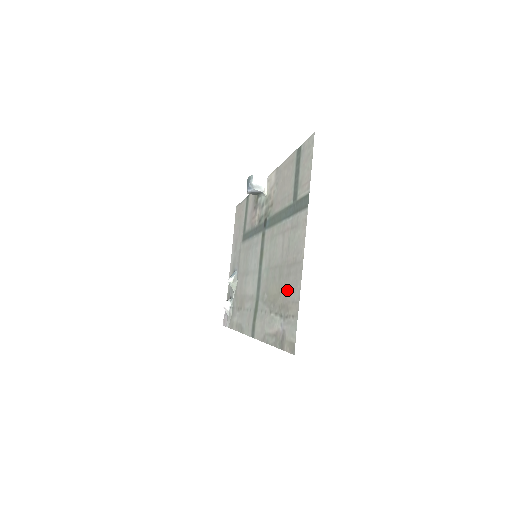
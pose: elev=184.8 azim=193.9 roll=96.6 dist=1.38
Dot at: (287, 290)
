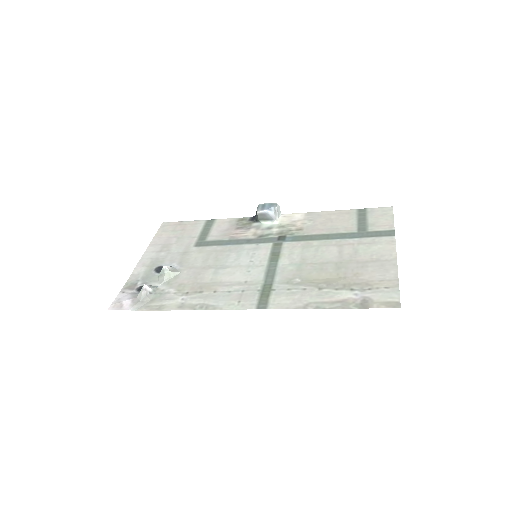
Dot at: (363, 275)
